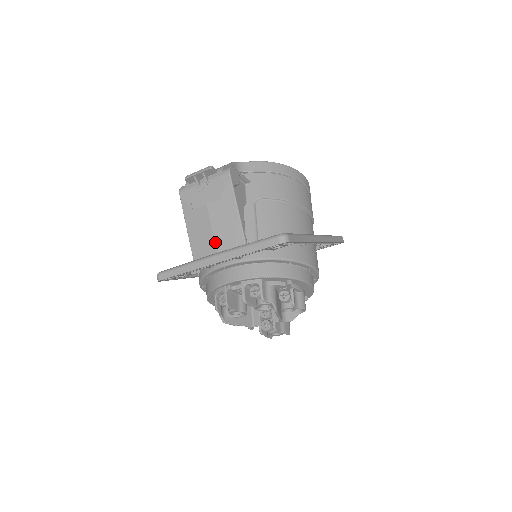
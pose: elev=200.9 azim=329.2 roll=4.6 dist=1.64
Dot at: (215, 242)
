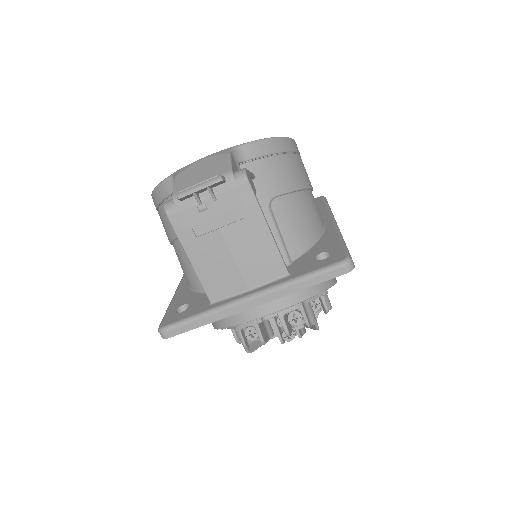
Dot at: (243, 277)
